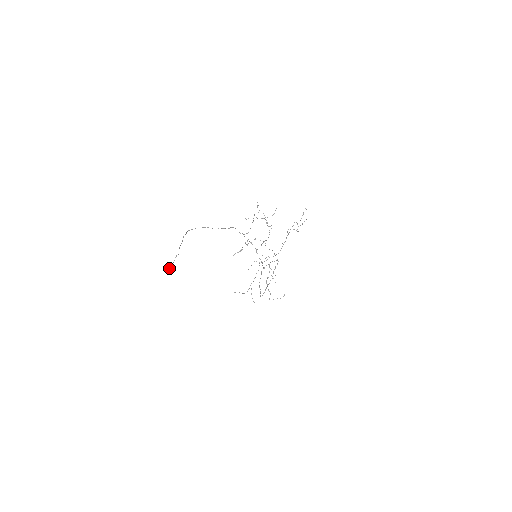
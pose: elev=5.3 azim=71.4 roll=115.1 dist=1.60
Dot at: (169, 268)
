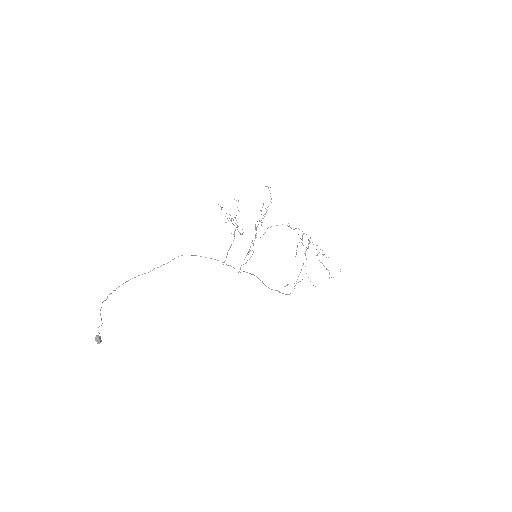
Dot at: (97, 342)
